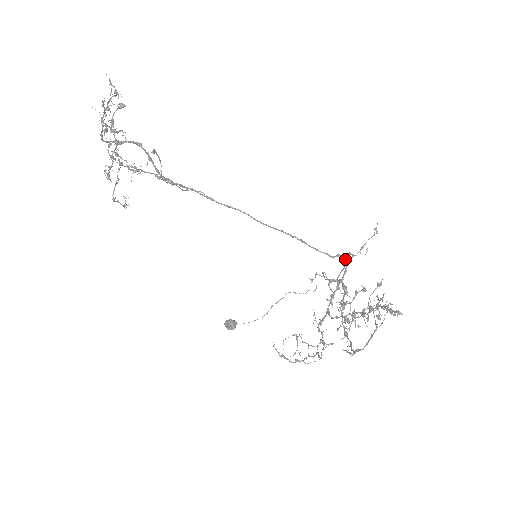
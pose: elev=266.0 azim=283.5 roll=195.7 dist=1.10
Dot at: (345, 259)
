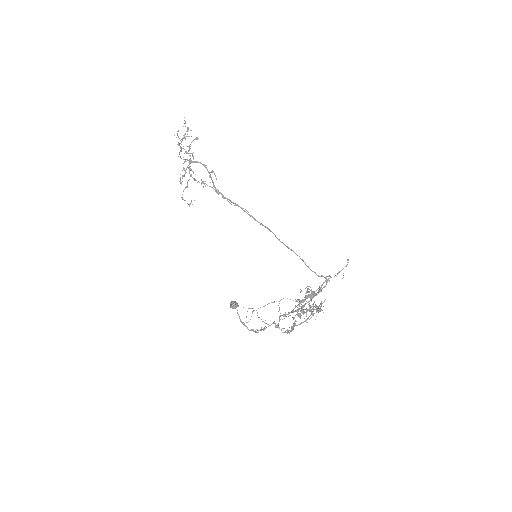
Dot at: occluded
